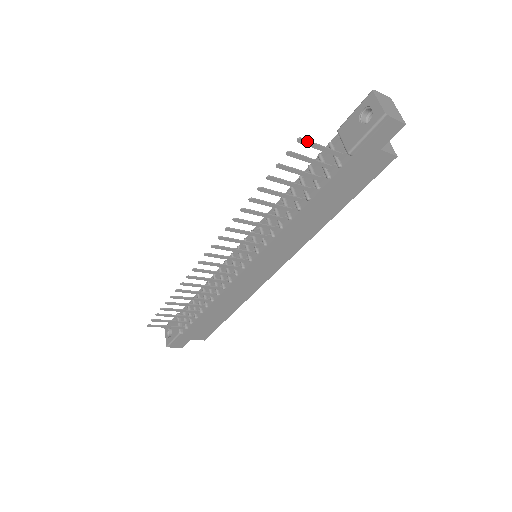
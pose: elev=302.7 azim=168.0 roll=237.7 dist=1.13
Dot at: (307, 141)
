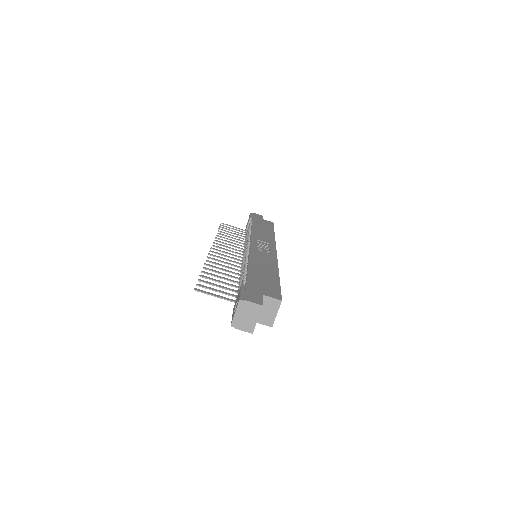
Dot at: (201, 292)
